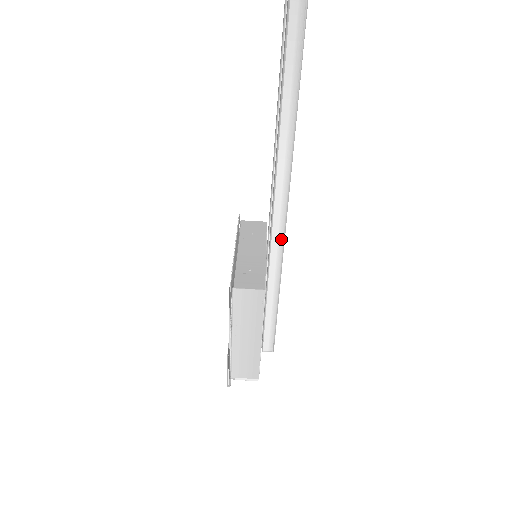
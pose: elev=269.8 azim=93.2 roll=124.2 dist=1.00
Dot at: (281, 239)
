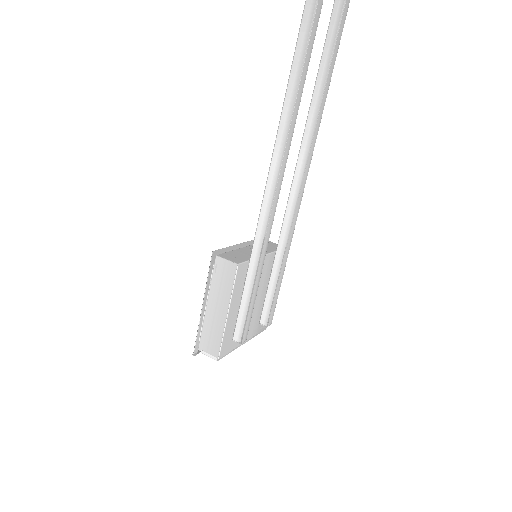
Dot at: (264, 229)
